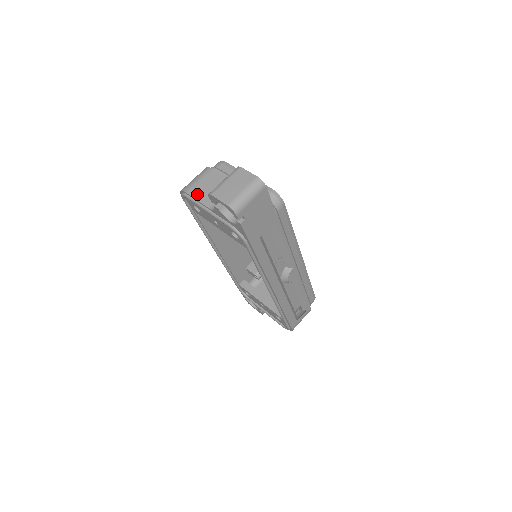
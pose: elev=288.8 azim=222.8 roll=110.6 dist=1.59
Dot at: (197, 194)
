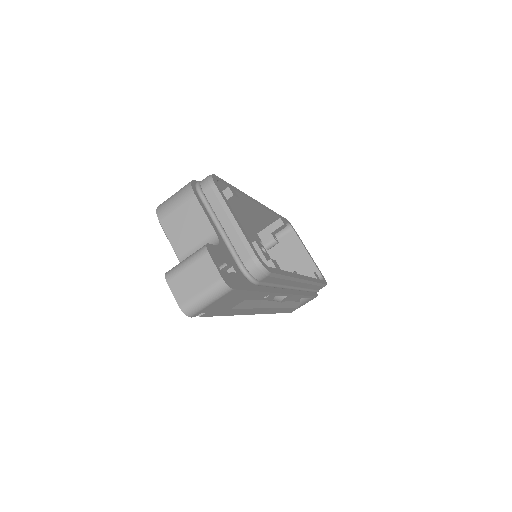
Dot at: (170, 230)
